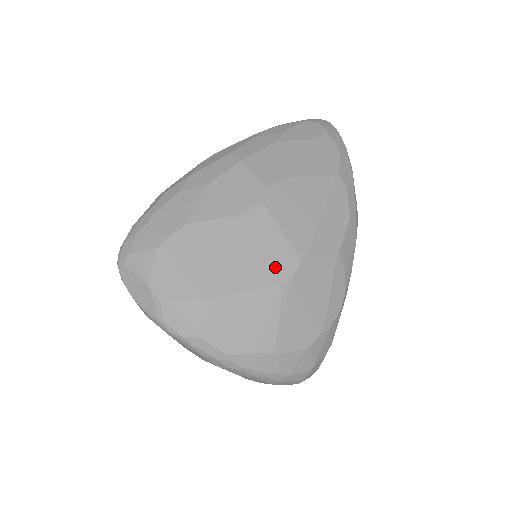
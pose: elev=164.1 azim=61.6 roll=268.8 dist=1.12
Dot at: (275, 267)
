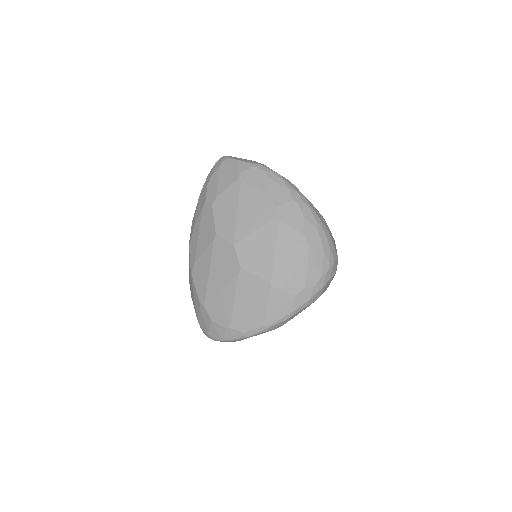
Dot at: occluded
